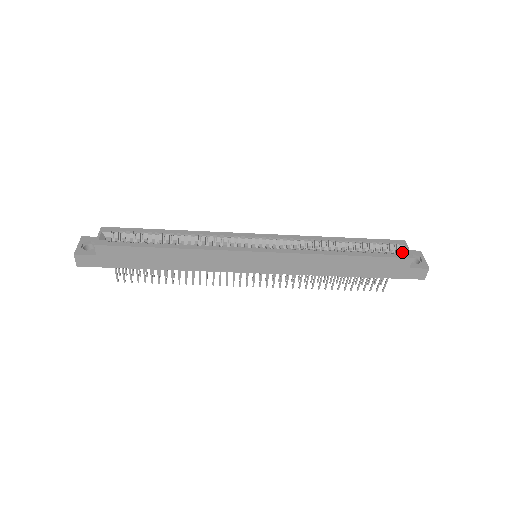
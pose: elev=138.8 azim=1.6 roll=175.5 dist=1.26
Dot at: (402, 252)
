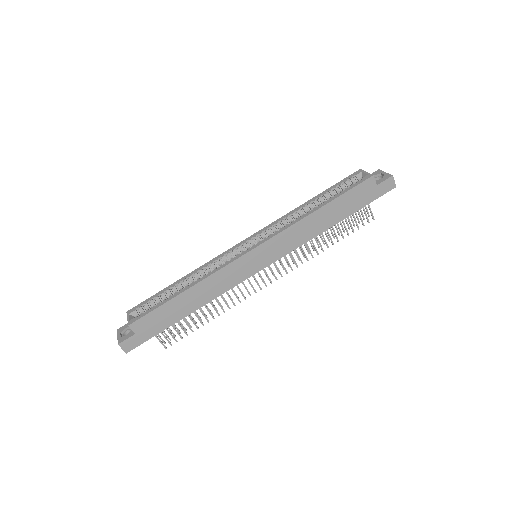
Dot at: occluded
